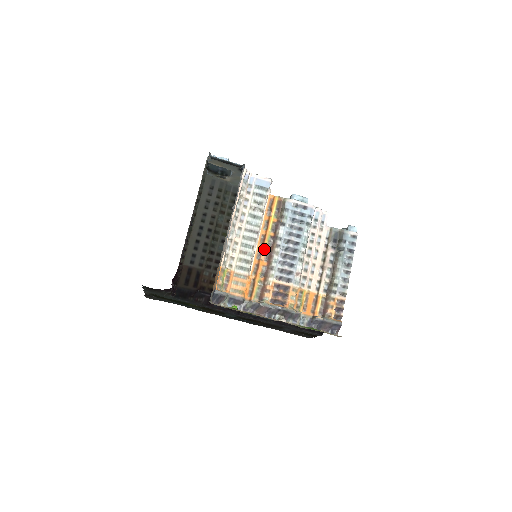
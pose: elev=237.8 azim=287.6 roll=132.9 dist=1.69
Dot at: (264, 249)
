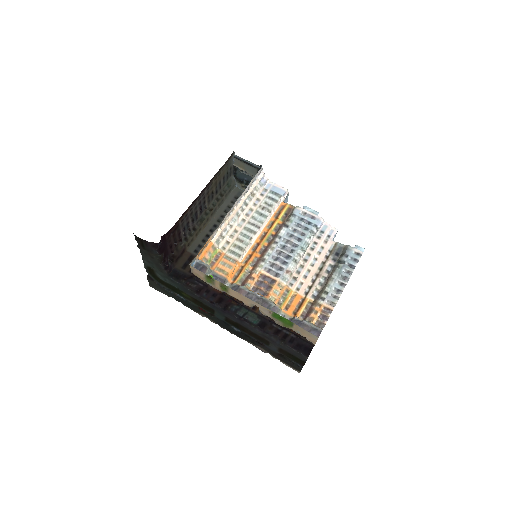
Dot at: (261, 243)
